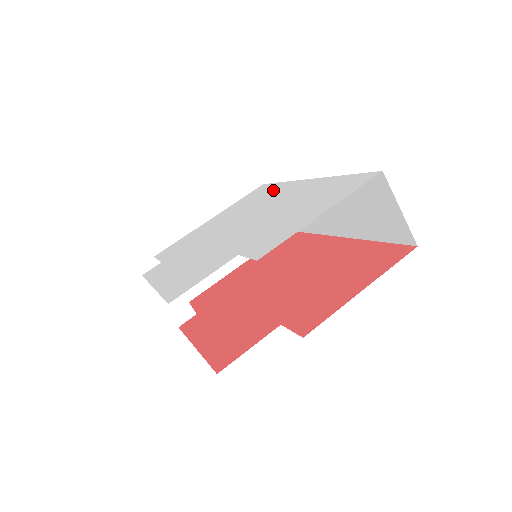
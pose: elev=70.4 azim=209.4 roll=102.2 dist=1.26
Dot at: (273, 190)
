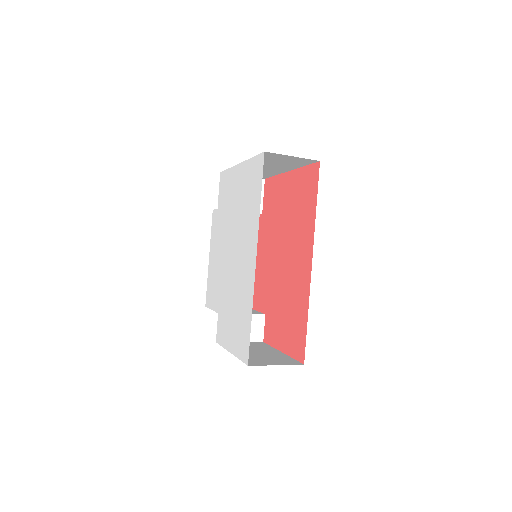
Dot at: (253, 214)
